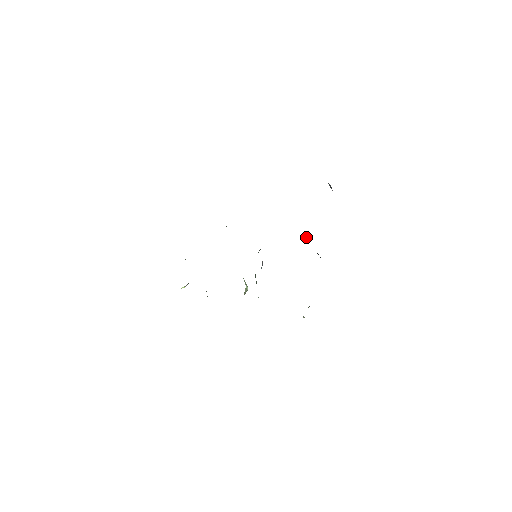
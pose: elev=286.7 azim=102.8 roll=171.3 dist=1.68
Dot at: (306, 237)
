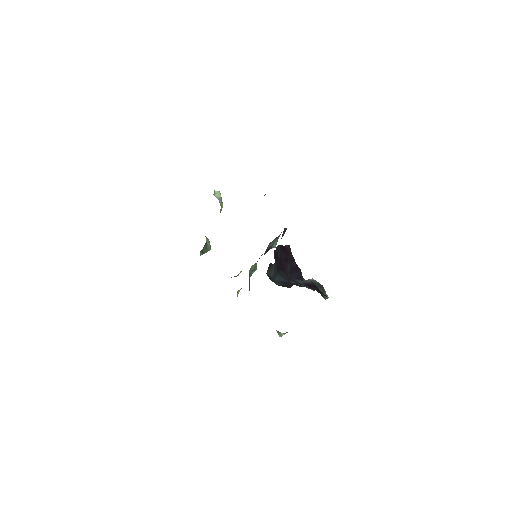
Dot at: occluded
